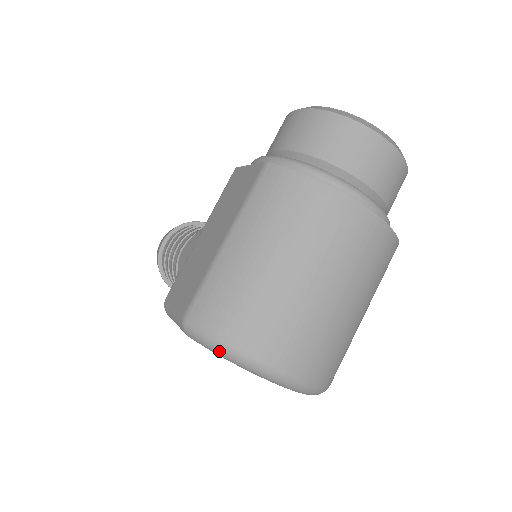
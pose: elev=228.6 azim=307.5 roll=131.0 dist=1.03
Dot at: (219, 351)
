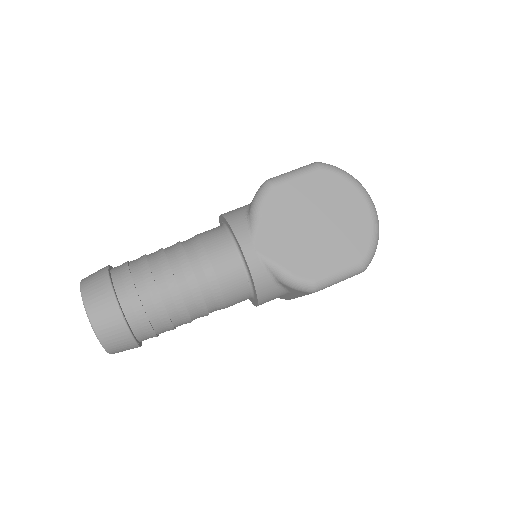
Dot at: (345, 172)
